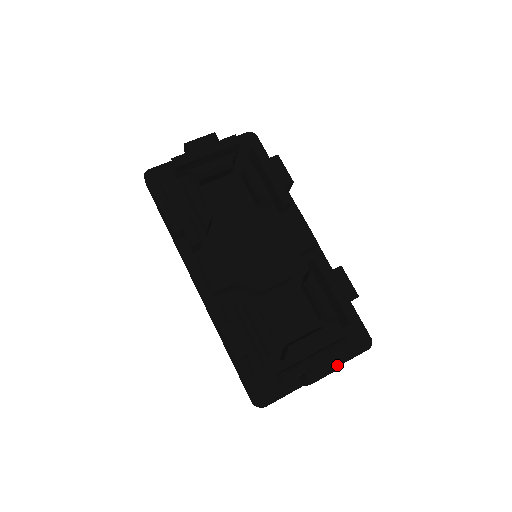
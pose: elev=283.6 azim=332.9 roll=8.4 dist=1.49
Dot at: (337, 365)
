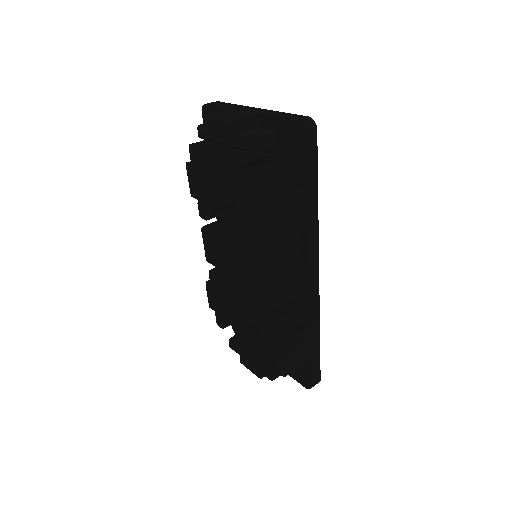
Dot at: (257, 375)
